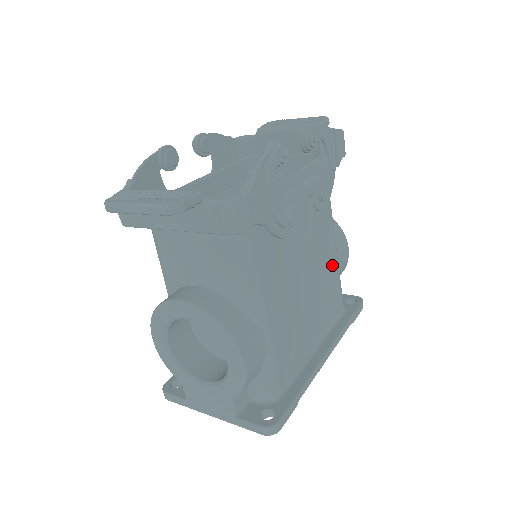
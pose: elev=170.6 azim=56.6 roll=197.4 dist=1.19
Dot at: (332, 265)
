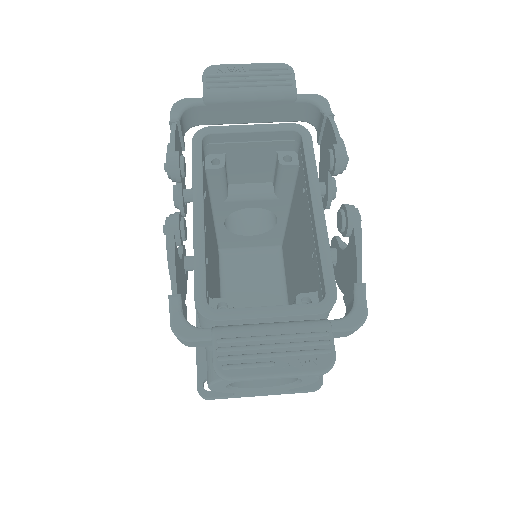
Dot at: occluded
